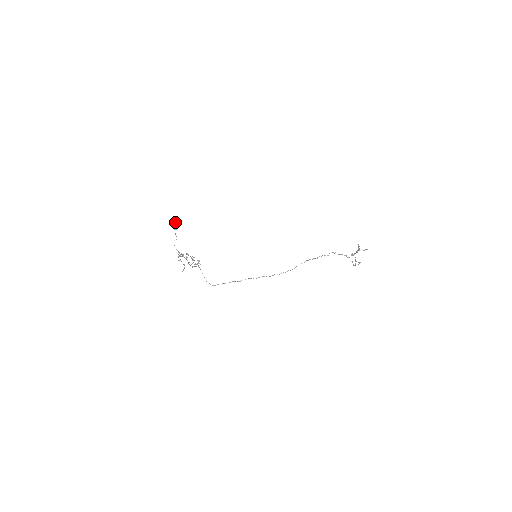
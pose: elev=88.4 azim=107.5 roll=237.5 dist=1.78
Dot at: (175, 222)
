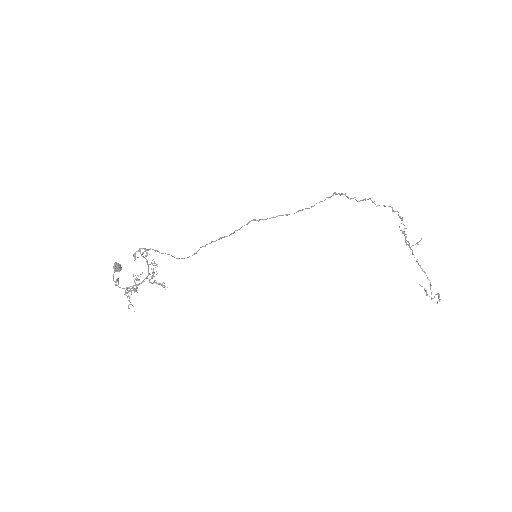
Dot at: (114, 268)
